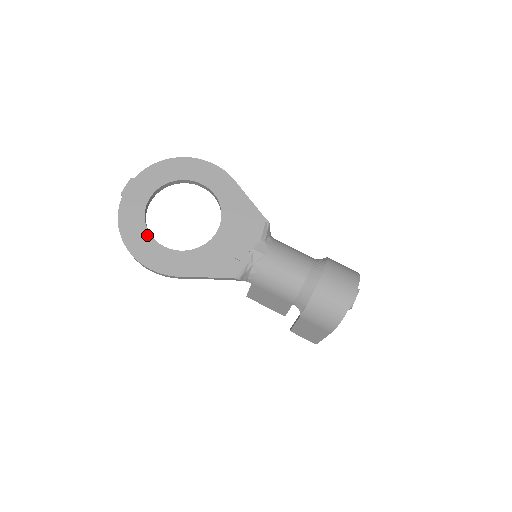
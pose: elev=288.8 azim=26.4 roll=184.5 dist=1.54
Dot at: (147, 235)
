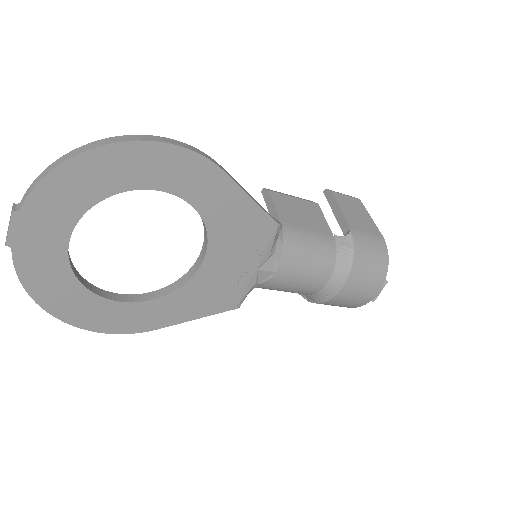
Dot at: (88, 295)
